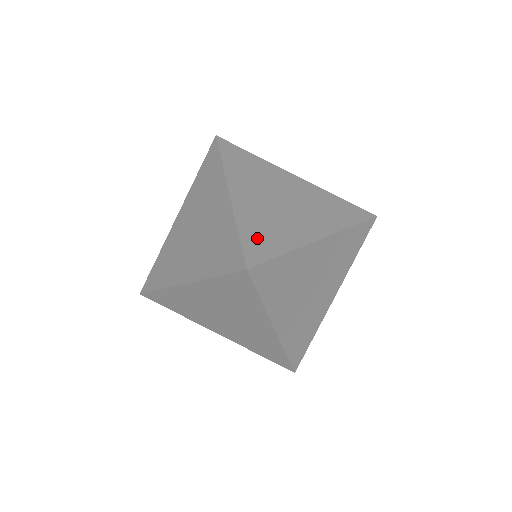
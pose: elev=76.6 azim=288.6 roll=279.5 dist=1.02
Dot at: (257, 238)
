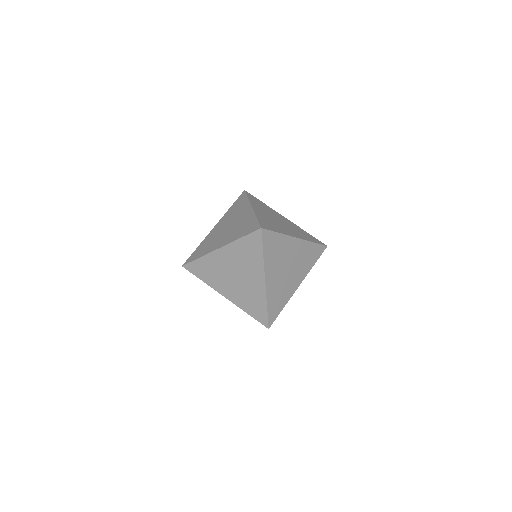
Dot at: (266, 223)
